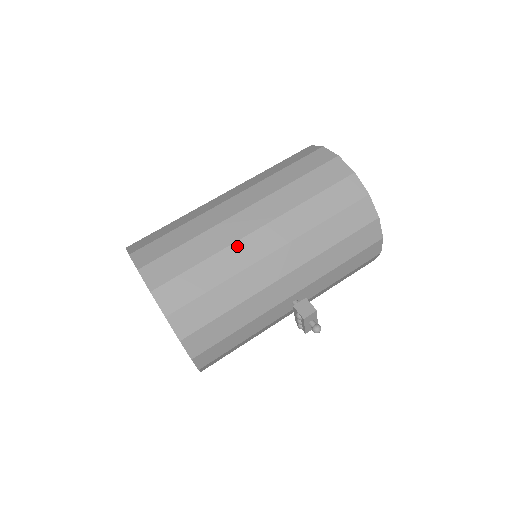
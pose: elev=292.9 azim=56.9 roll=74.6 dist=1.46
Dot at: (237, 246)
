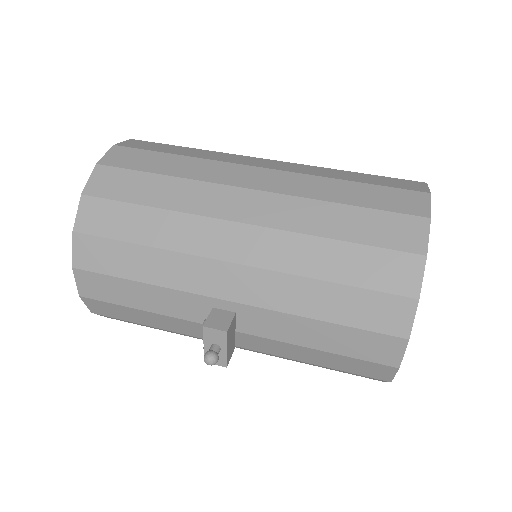
Dot at: (212, 188)
